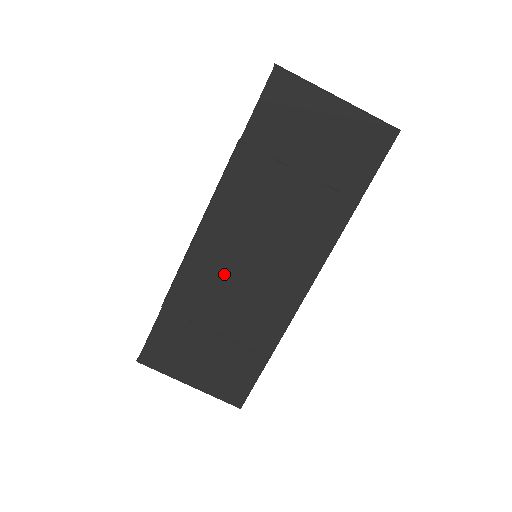
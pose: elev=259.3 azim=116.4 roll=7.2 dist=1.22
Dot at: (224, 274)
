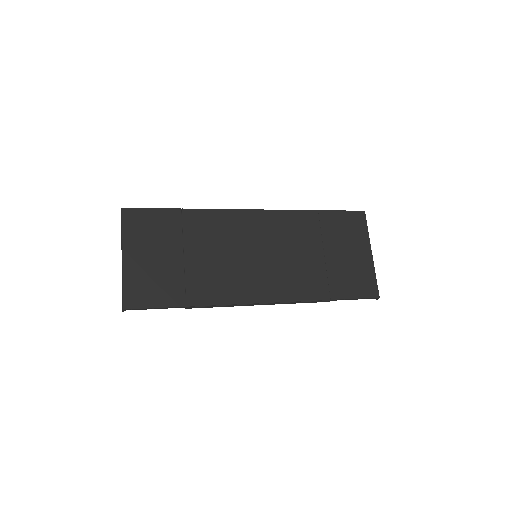
Dot at: (233, 240)
